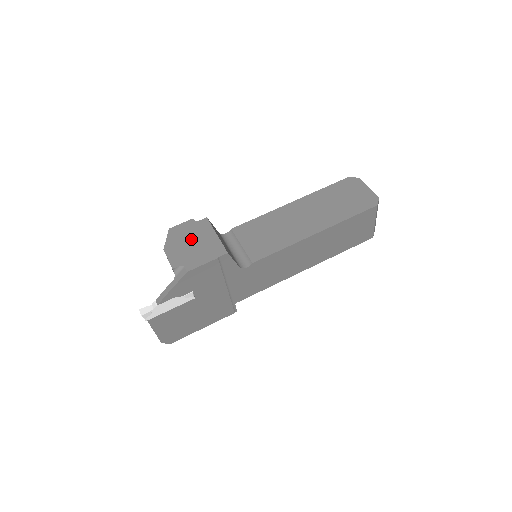
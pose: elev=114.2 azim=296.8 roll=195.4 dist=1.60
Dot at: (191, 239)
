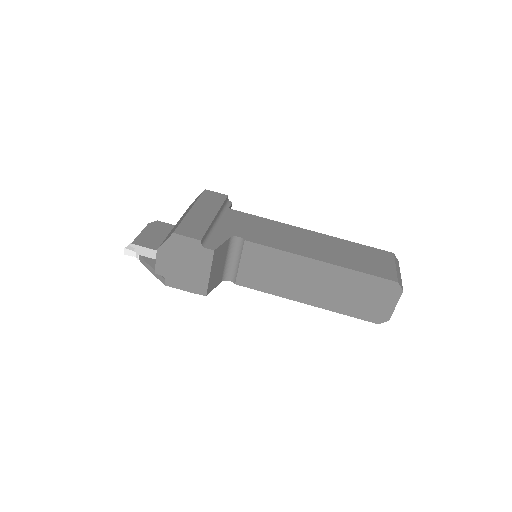
Dot at: (186, 261)
